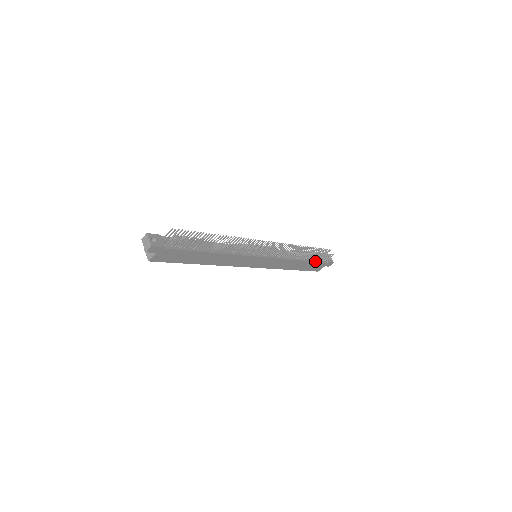
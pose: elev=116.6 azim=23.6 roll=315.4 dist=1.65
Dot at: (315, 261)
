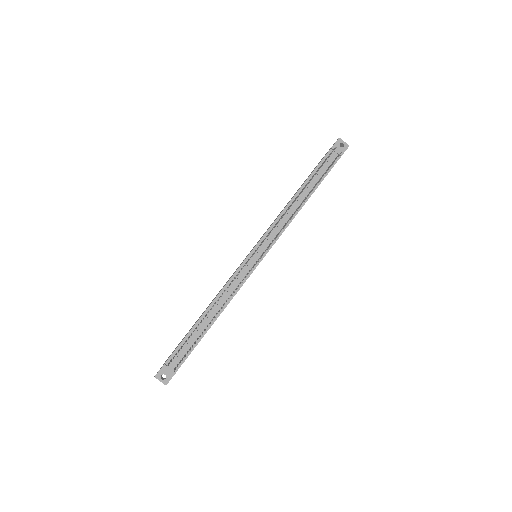
Dot at: (324, 177)
